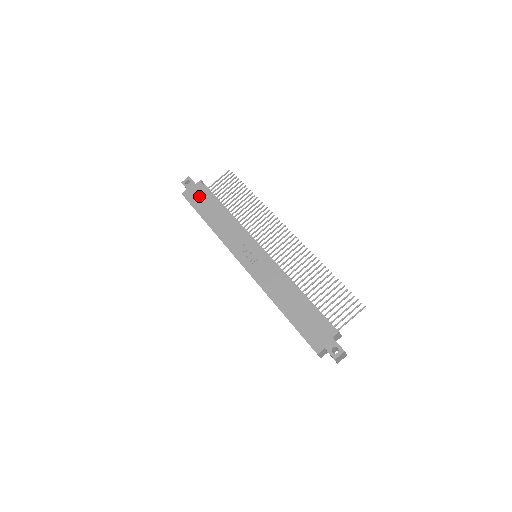
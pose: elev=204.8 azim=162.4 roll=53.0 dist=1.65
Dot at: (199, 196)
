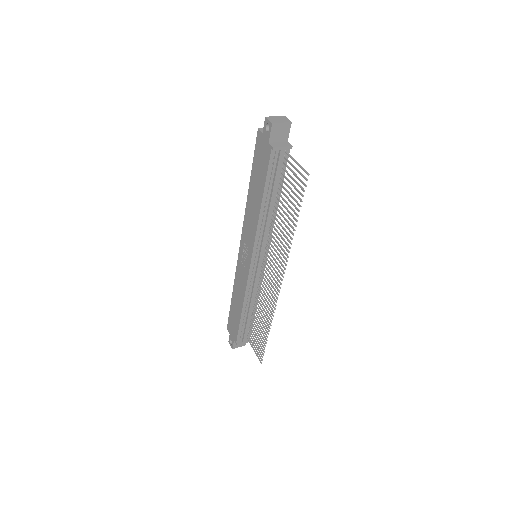
Dot at: (261, 159)
